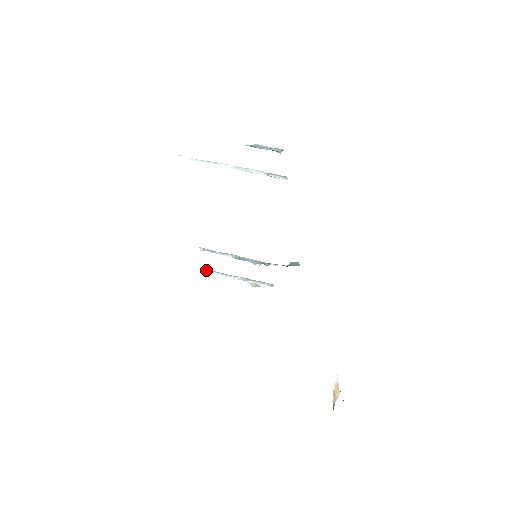
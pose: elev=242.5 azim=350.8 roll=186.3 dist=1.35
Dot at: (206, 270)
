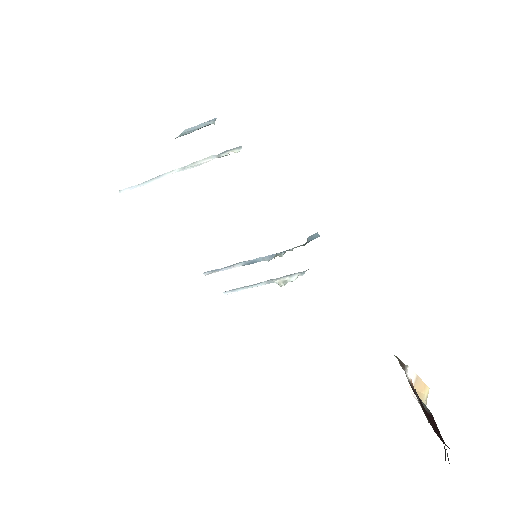
Dot at: (225, 292)
